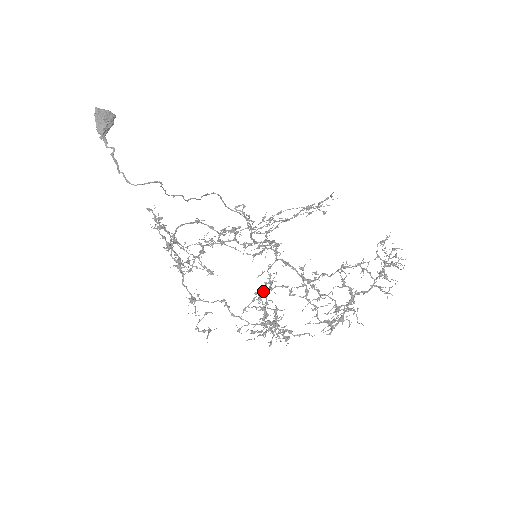
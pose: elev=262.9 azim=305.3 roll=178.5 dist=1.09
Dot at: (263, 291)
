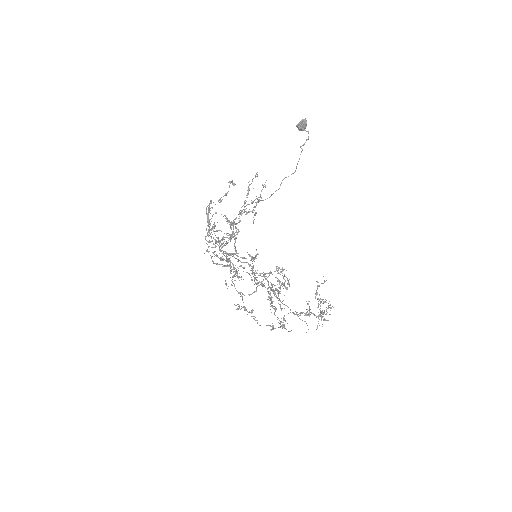
Dot at: (277, 270)
